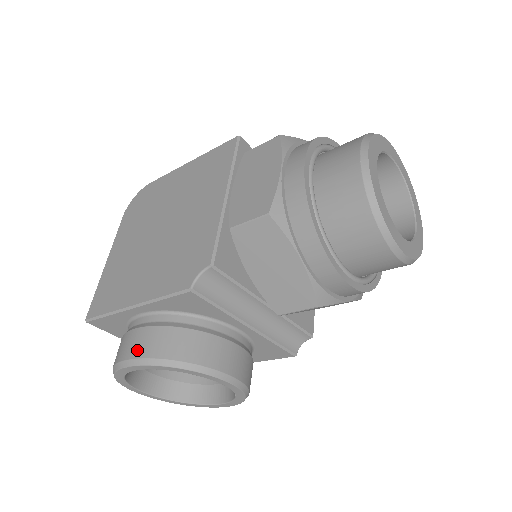
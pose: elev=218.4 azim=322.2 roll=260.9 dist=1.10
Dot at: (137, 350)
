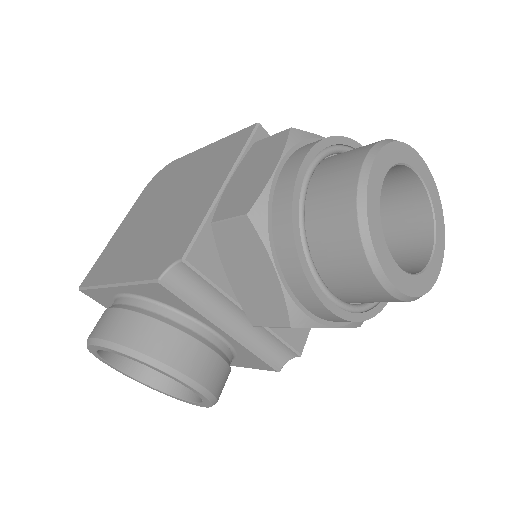
Dot at: (105, 330)
